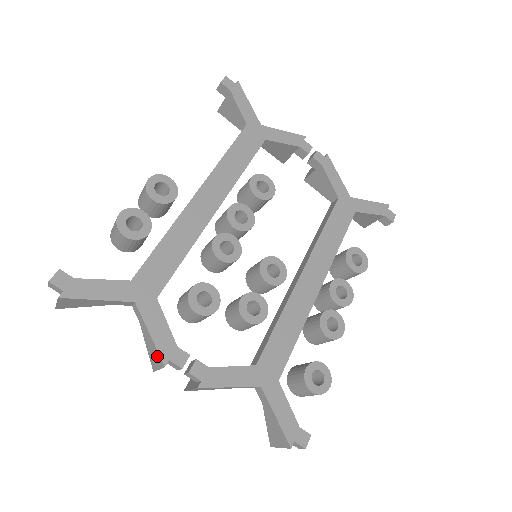
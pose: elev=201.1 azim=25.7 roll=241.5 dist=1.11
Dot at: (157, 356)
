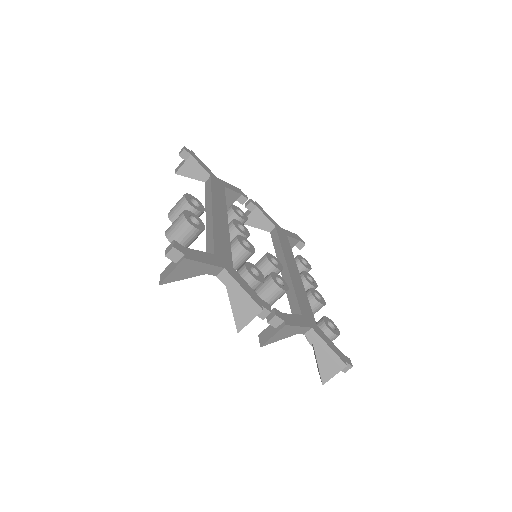
Dot at: (251, 306)
